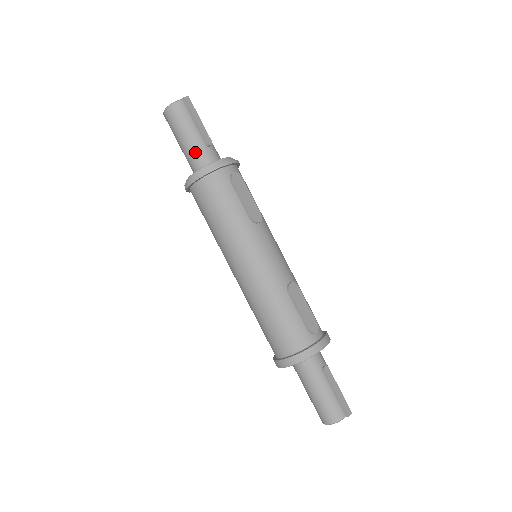
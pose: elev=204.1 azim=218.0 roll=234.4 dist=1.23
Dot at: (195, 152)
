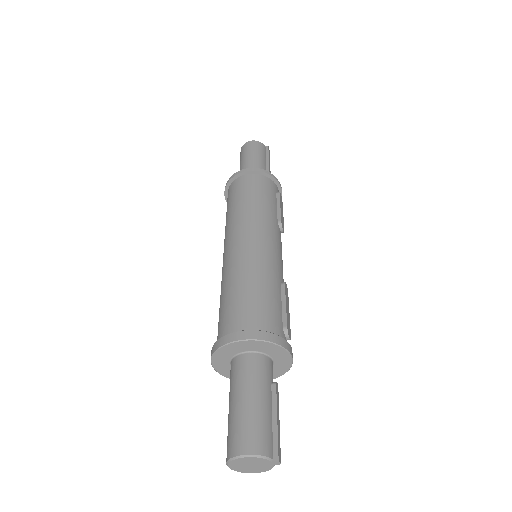
Dot at: (257, 167)
